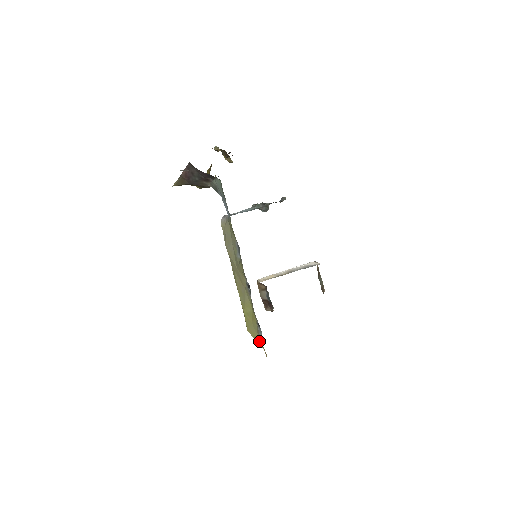
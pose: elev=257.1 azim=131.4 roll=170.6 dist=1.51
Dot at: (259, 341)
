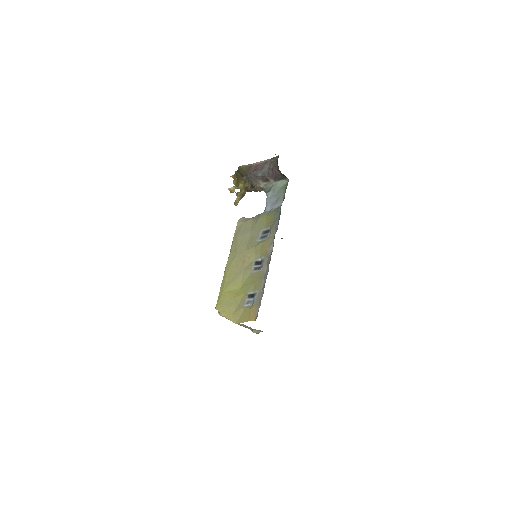
Dot at: (233, 316)
